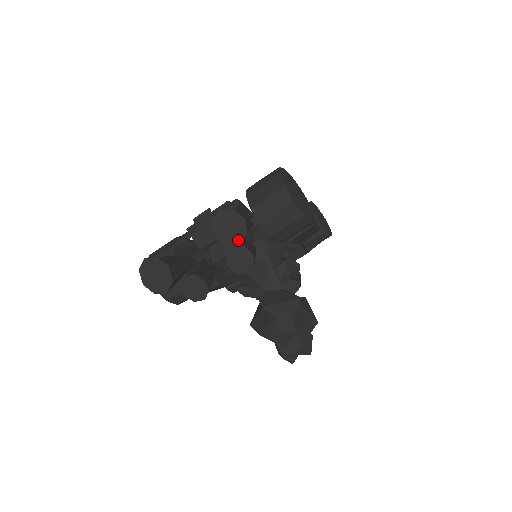
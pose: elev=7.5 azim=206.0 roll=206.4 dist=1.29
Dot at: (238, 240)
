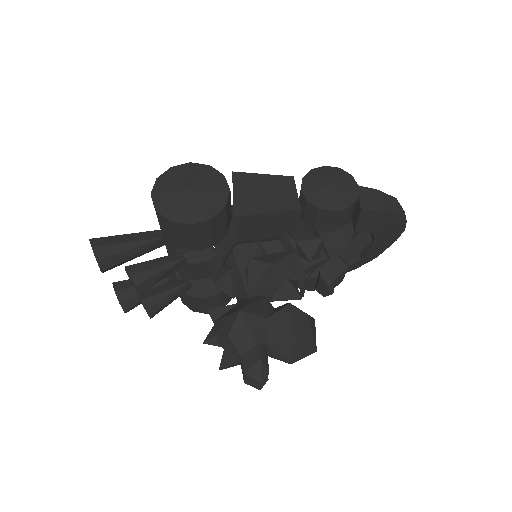
Dot at: (99, 267)
